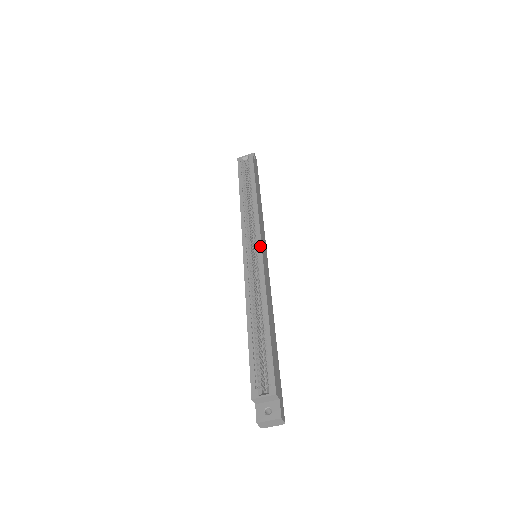
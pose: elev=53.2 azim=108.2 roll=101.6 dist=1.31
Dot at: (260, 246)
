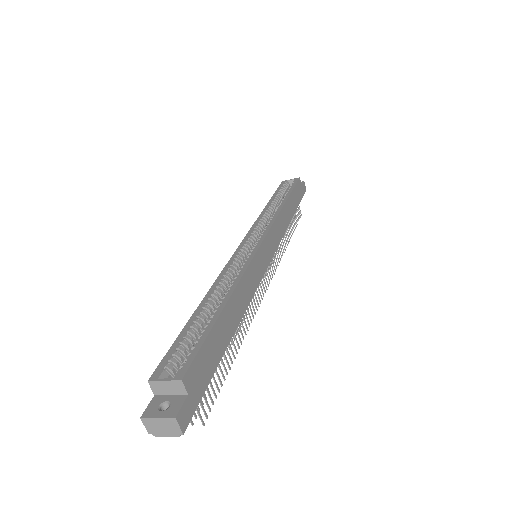
Dot at: (261, 240)
